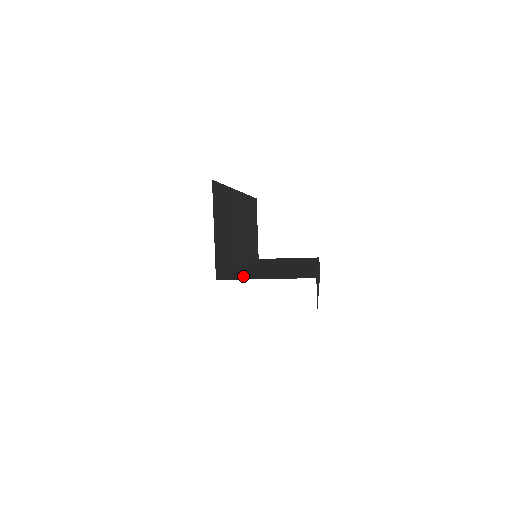
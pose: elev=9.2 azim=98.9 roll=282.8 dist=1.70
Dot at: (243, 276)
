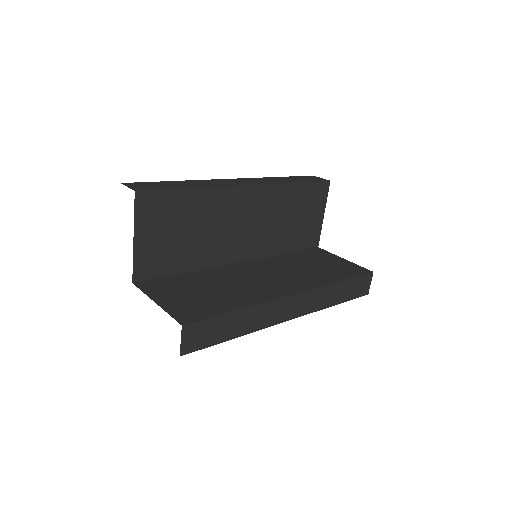
Dot at: (166, 286)
